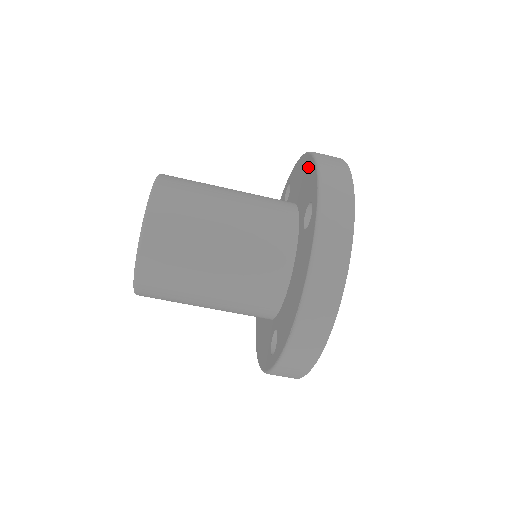
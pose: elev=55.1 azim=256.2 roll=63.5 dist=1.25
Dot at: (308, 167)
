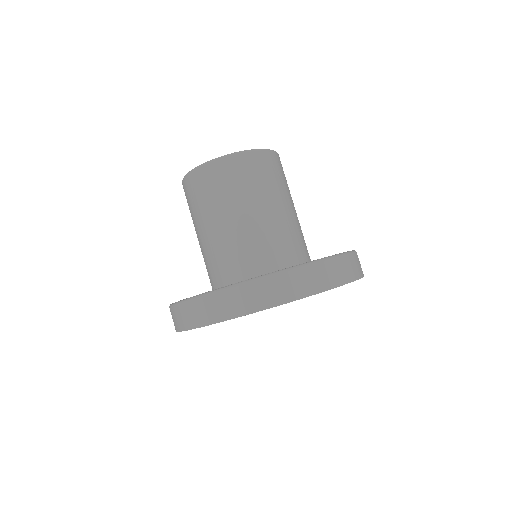
Dot at: occluded
